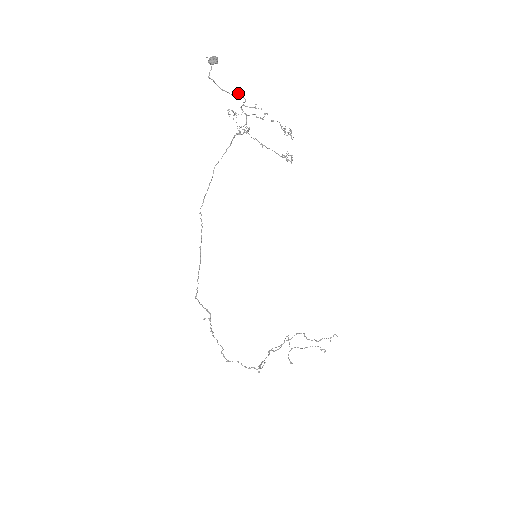
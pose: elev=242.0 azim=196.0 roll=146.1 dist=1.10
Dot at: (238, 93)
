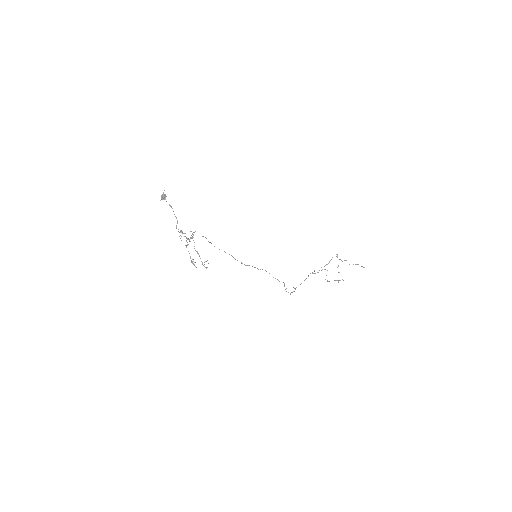
Dot at: (176, 225)
